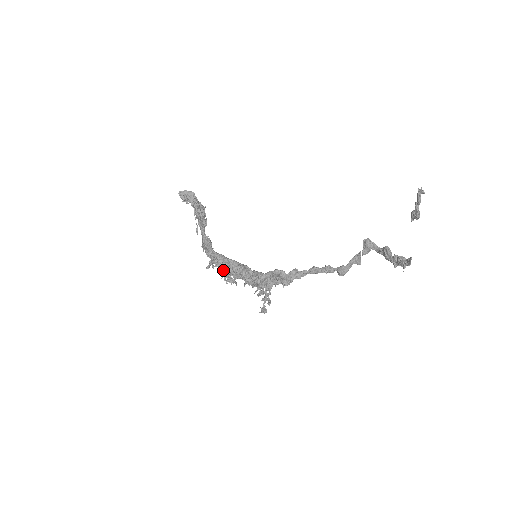
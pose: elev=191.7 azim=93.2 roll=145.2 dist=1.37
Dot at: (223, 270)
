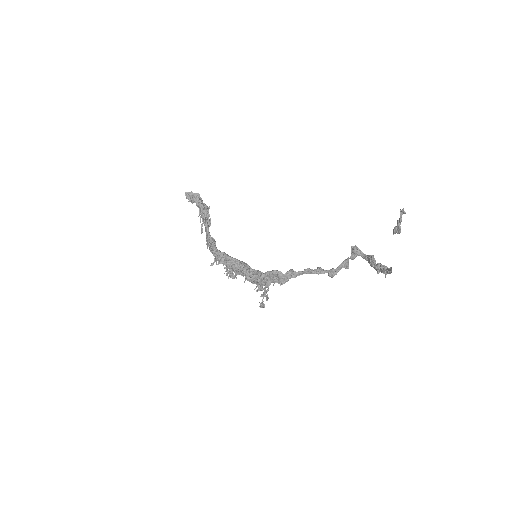
Dot at: (225, 267)
